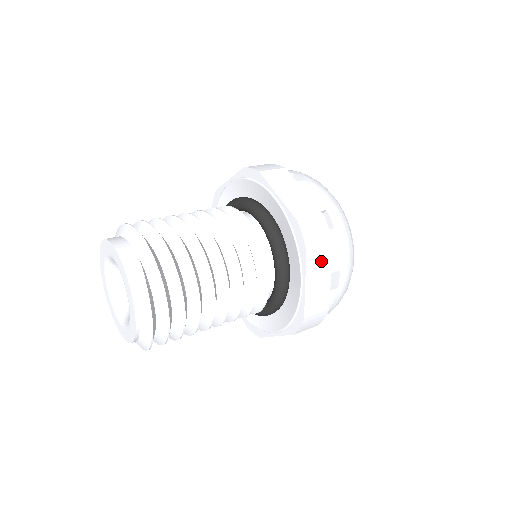
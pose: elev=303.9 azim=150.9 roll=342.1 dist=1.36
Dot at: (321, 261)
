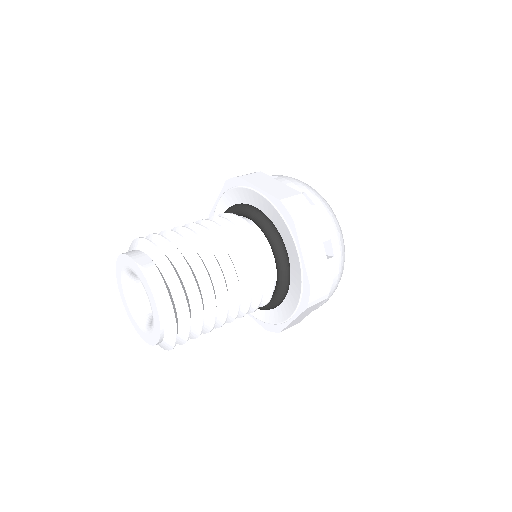
Dot at: (310, 231)
